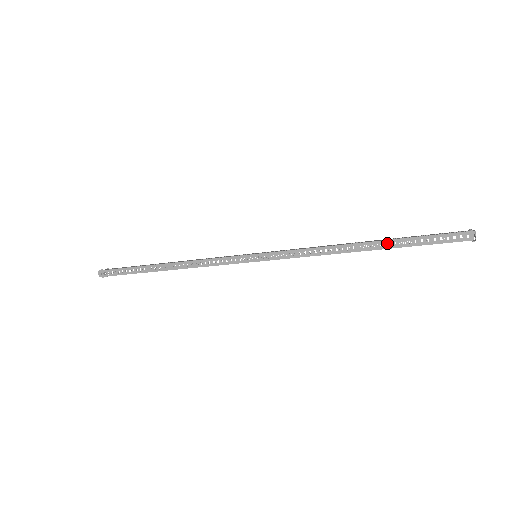
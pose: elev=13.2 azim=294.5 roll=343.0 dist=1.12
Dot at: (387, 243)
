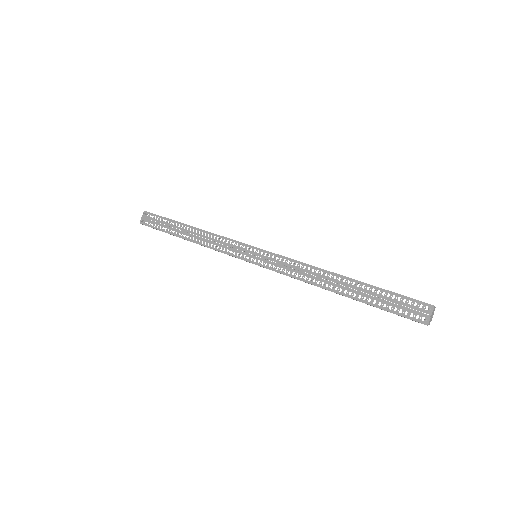
Dot at: occluded
